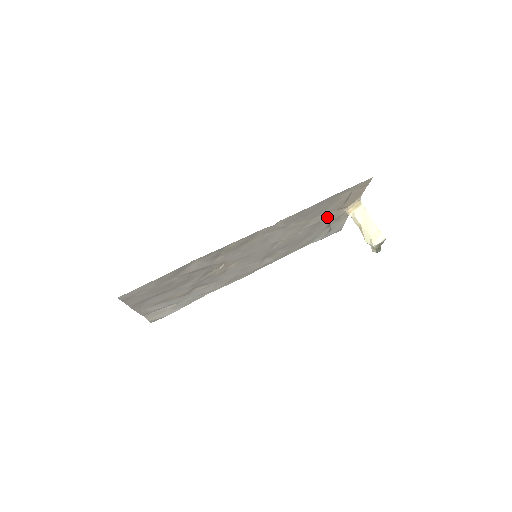
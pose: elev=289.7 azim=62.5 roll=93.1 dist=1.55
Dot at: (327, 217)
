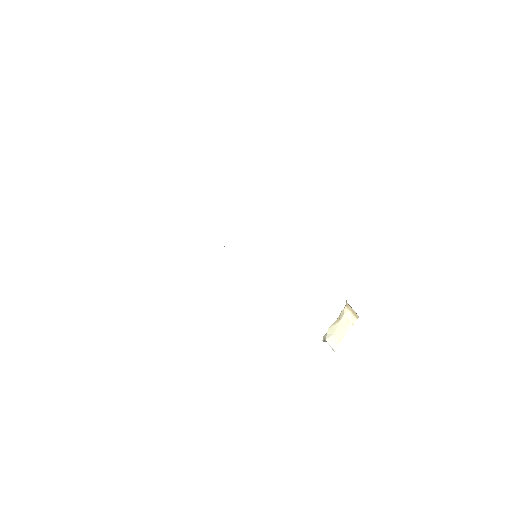
Dot at: occluded
